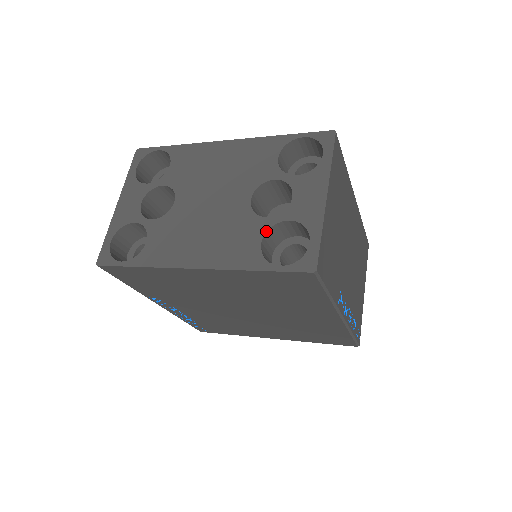
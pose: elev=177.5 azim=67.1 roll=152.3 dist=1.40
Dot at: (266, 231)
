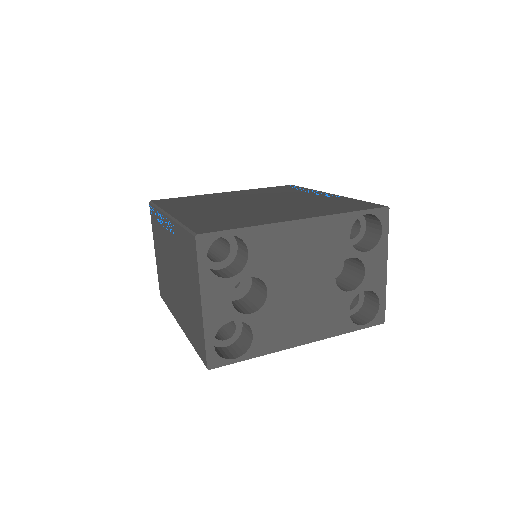
Dot at: occluded
